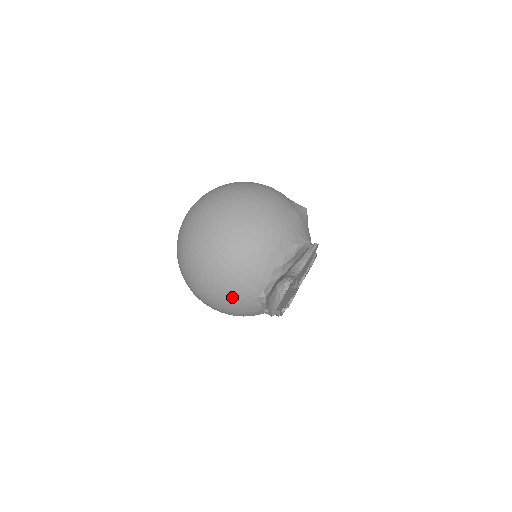
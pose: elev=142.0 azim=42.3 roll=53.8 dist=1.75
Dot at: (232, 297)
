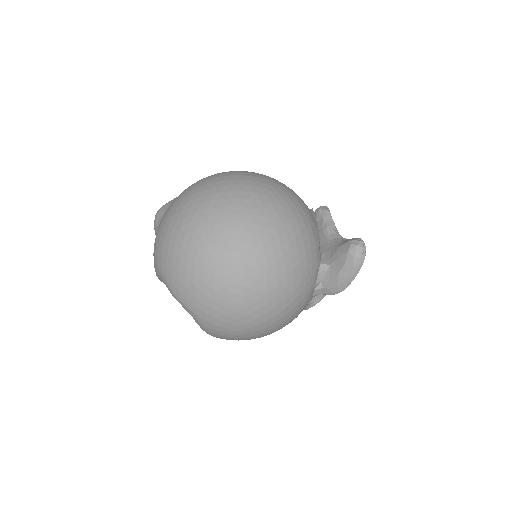
Dot at: (296, 300)
